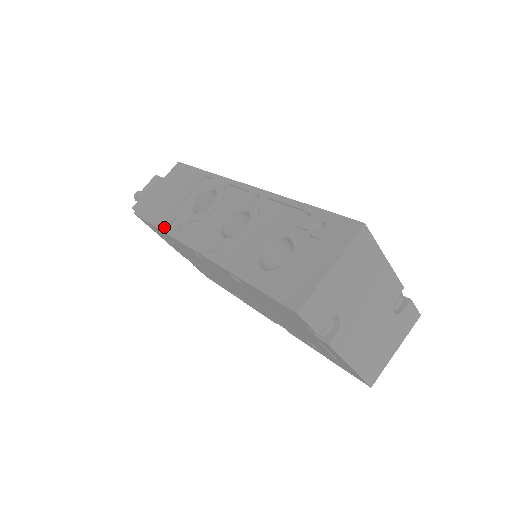
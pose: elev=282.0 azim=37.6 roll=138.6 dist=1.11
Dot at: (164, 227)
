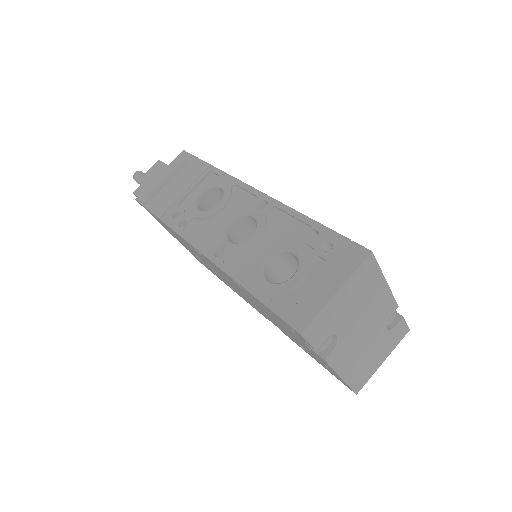
Dot at: (167, 220)
